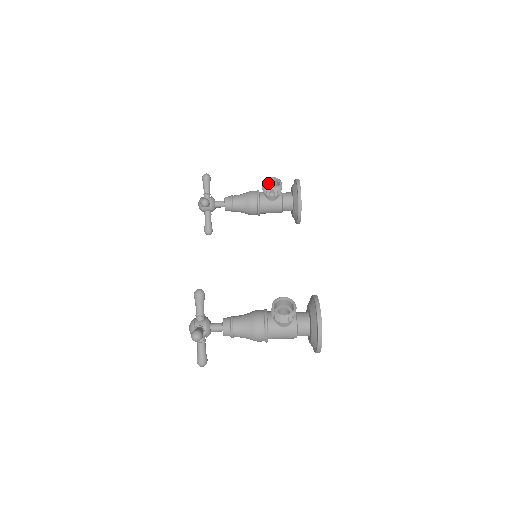
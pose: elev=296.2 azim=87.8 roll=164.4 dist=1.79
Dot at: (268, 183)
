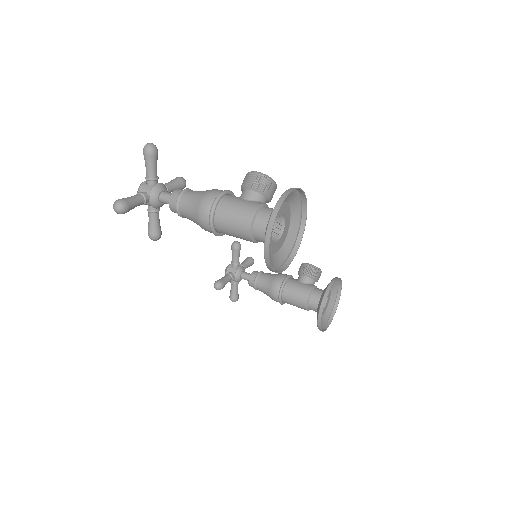
Dot at: occluded
